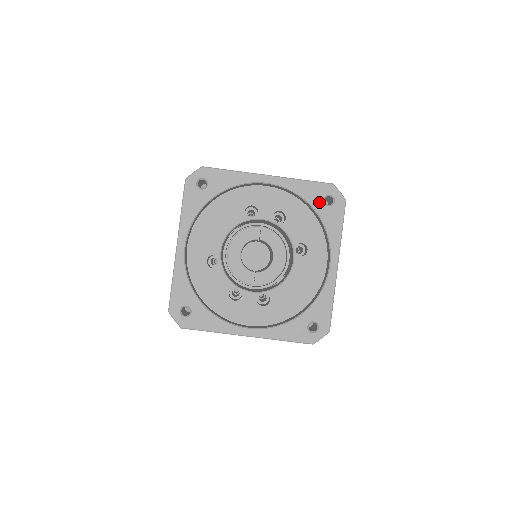
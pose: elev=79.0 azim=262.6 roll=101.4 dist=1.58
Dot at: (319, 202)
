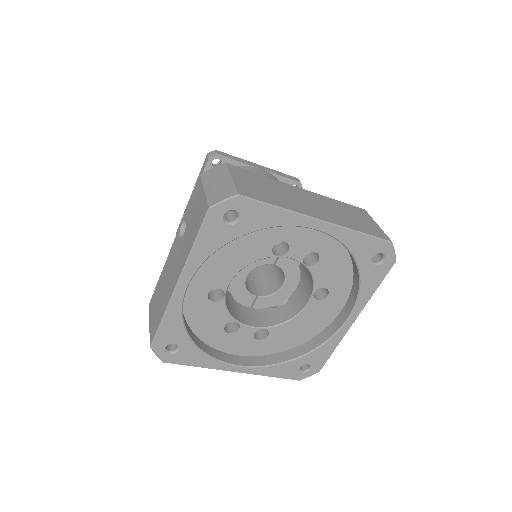
Dot at: (367, 259)
